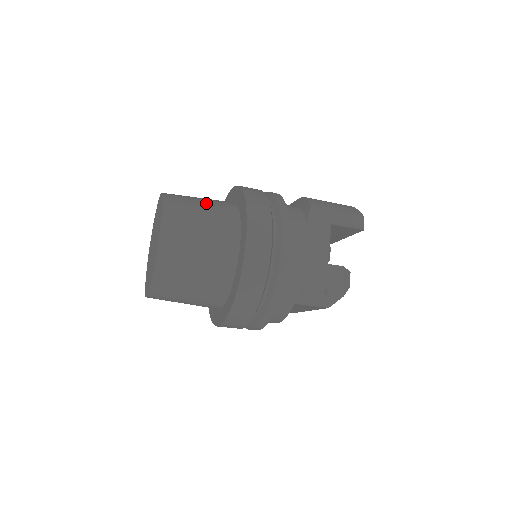
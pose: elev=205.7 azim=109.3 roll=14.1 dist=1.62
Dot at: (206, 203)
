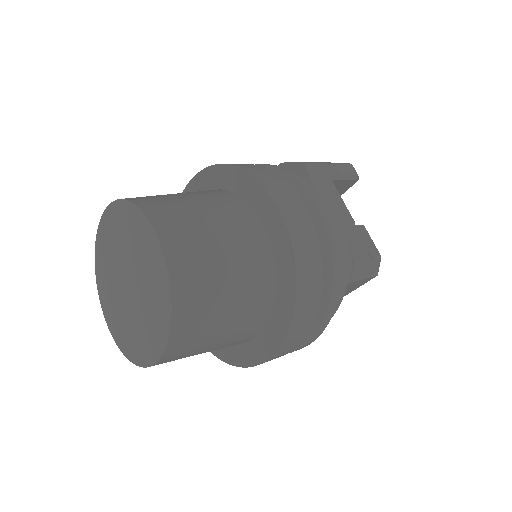
Dot at: (186, 193)
